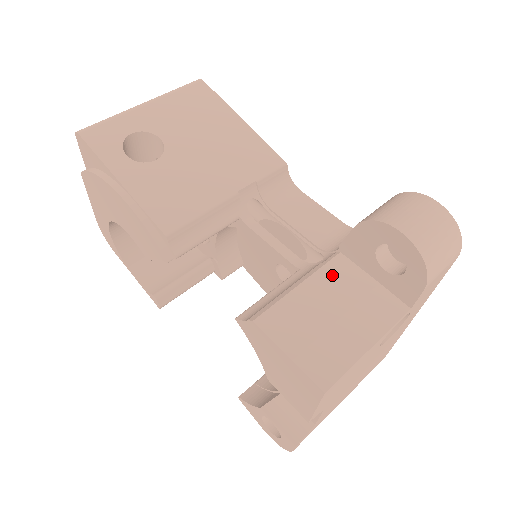
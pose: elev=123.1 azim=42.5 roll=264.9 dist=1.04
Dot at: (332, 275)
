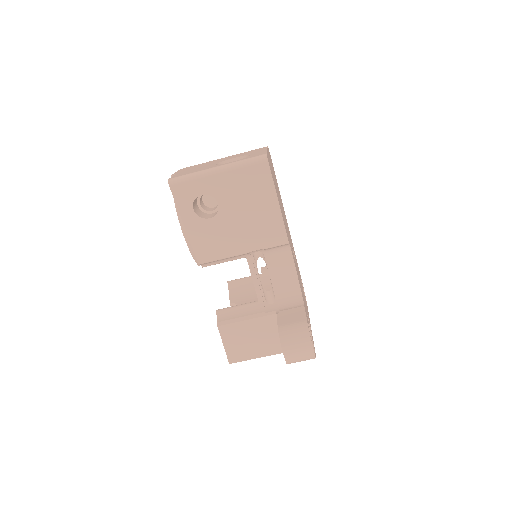
Dot at: (264, 323)
